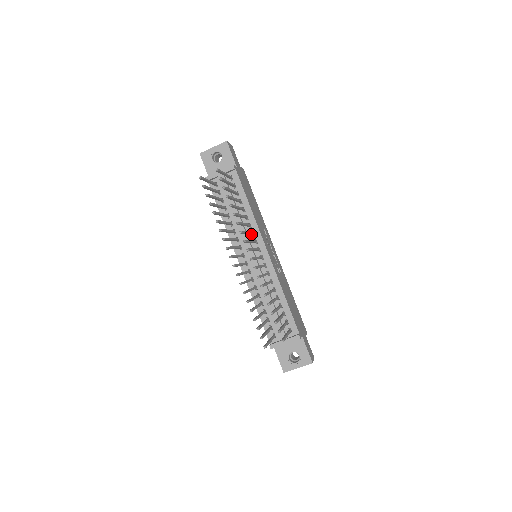
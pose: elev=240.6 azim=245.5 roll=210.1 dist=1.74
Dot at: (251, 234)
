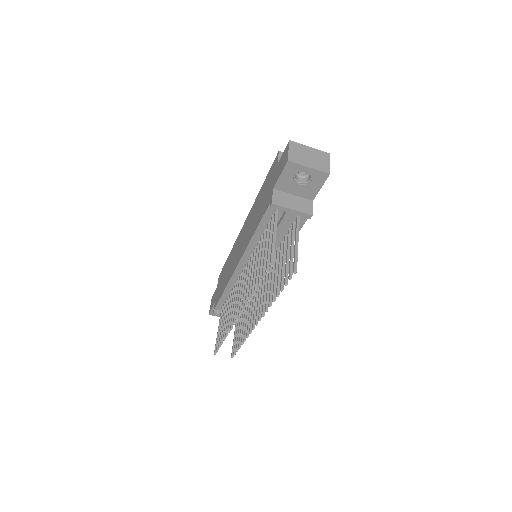
Dot at: occluded
